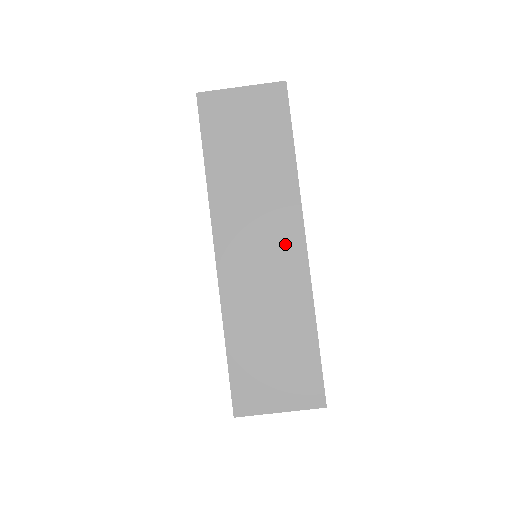
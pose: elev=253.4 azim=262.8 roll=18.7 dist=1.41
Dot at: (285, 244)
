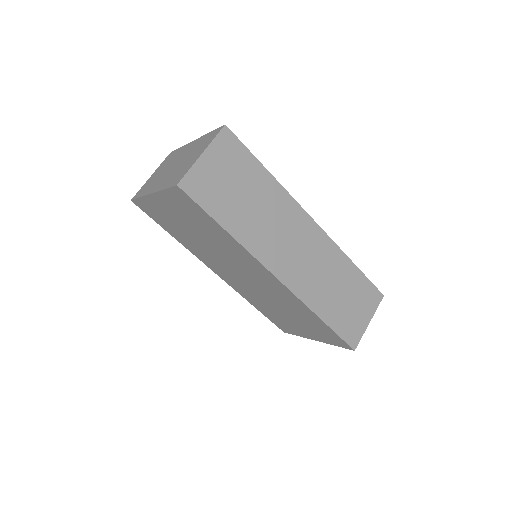
Dot at: (306, 233)
